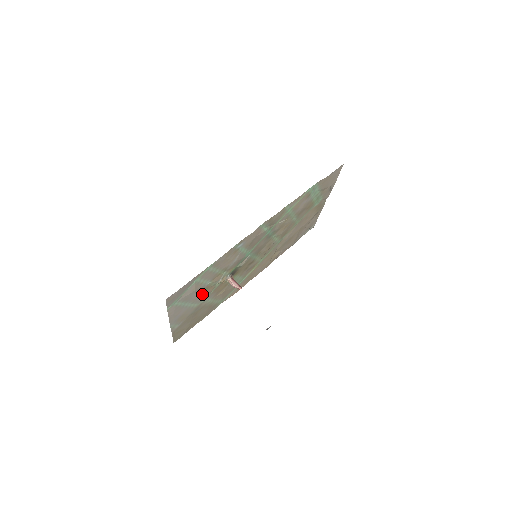
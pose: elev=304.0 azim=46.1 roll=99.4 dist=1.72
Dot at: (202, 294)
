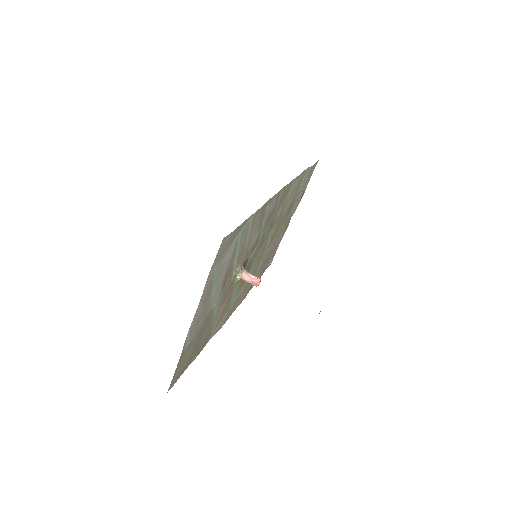
Dot at: (223, 283)
